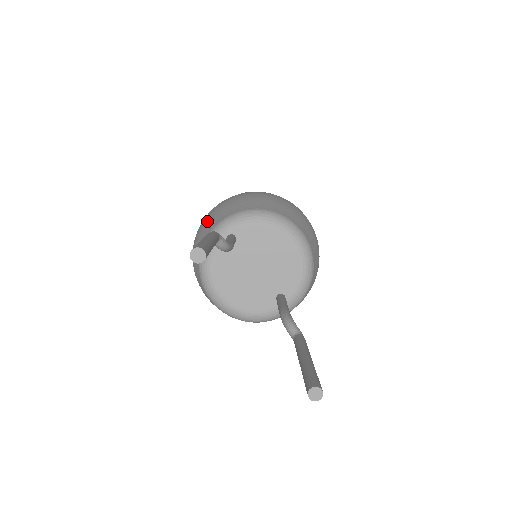
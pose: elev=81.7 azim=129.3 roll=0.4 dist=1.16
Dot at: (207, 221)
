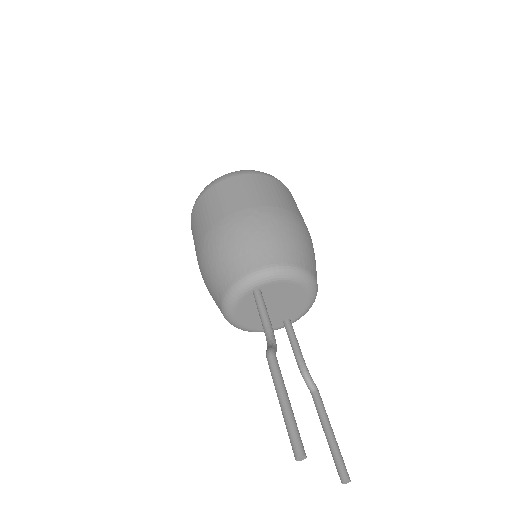
Dot at: (225, 253)
